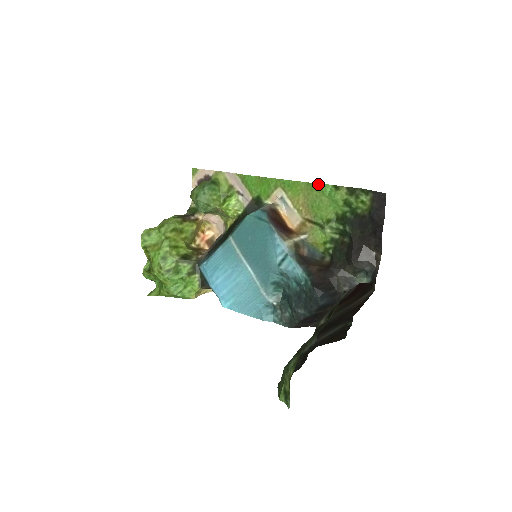
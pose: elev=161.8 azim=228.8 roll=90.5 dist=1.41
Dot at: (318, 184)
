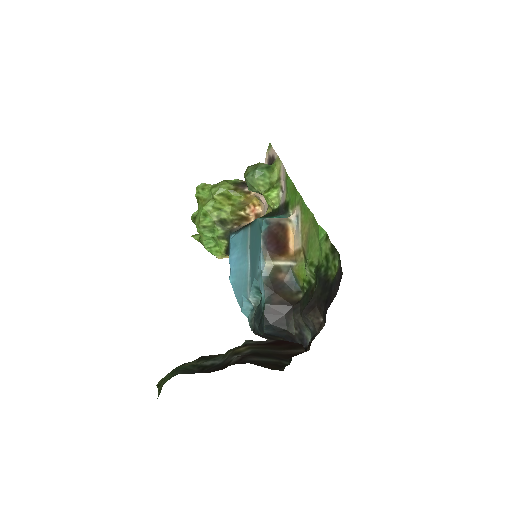
Dot at: occluded
